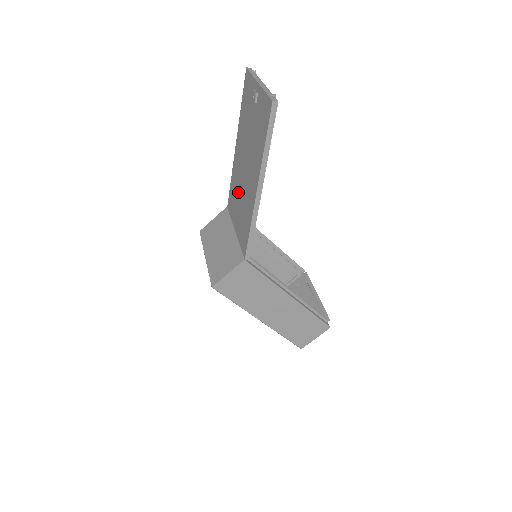
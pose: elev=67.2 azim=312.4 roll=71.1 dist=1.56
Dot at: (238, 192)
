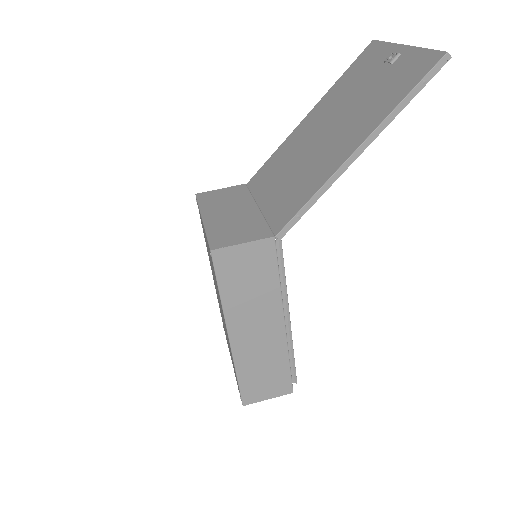
Dot at: (290, 163)
